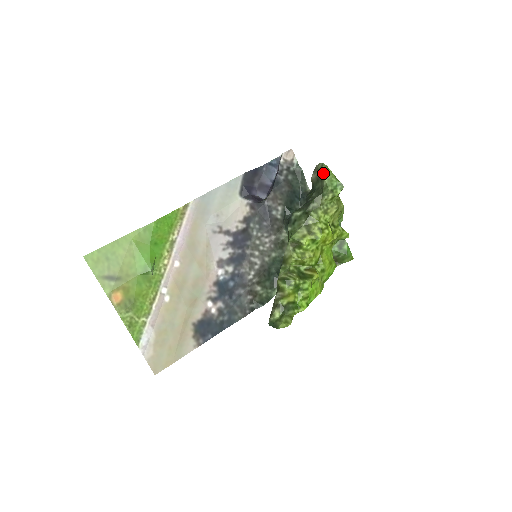
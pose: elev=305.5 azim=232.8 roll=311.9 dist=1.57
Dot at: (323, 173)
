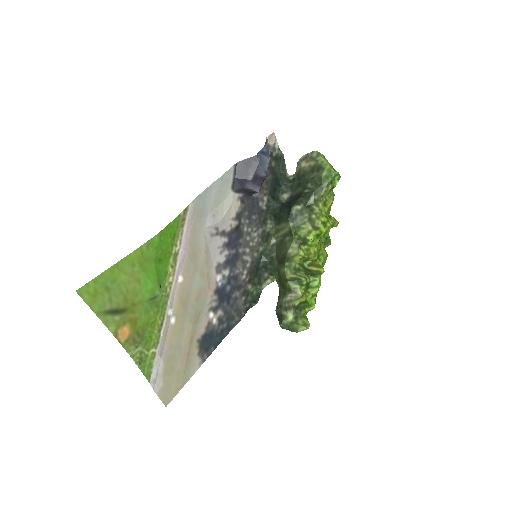
Dot at: (322, 163)
